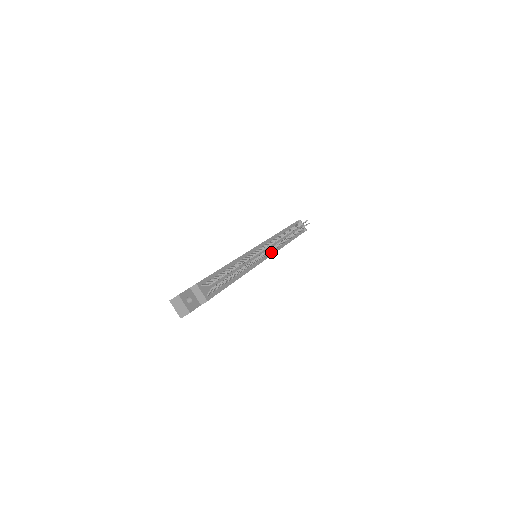
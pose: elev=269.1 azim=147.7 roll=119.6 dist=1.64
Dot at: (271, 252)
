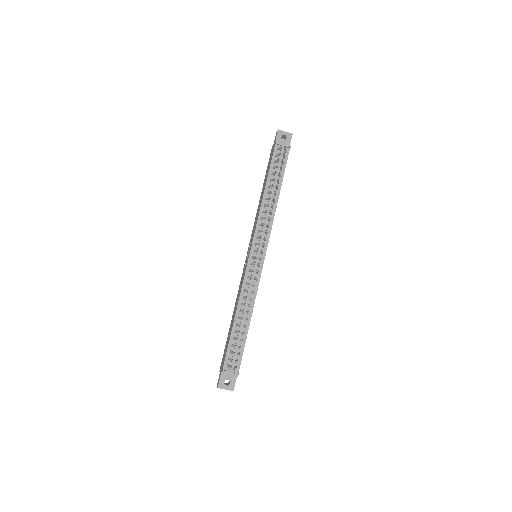
Dot at: (265, 243)
